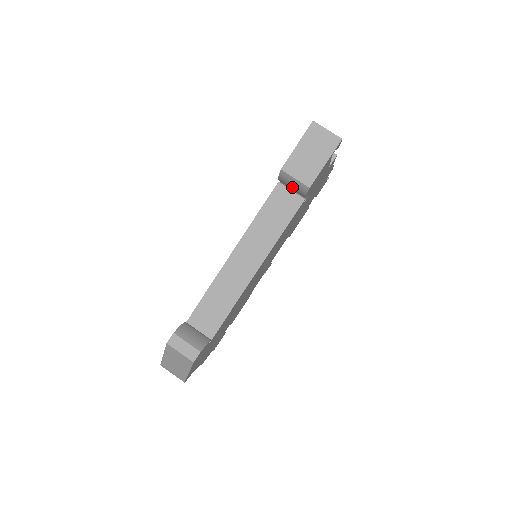
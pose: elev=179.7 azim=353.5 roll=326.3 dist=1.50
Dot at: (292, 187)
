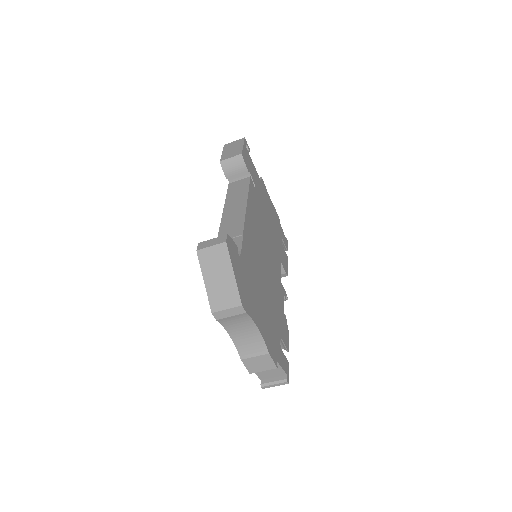
Dot at: (235, 170)
